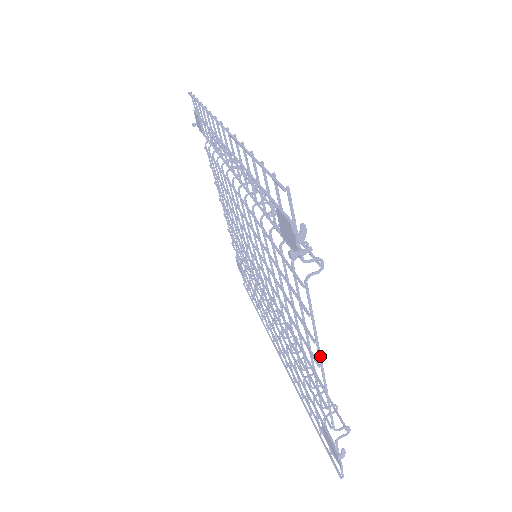
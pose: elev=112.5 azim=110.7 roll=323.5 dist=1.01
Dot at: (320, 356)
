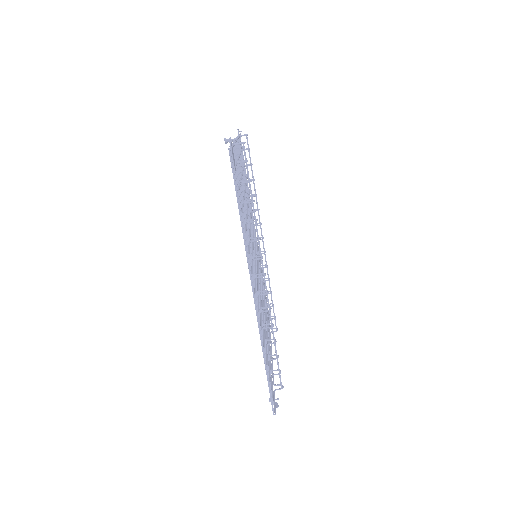
Dot at: occluded
